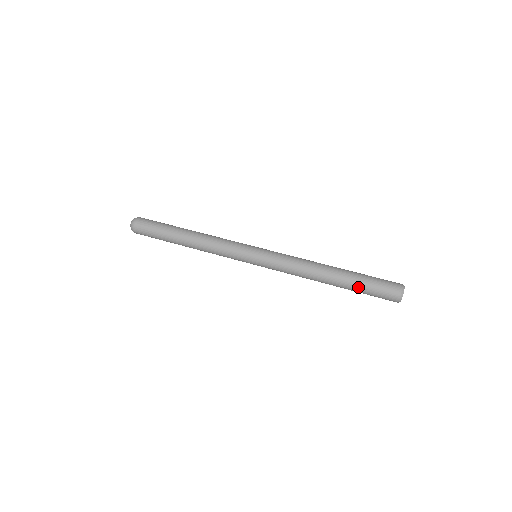
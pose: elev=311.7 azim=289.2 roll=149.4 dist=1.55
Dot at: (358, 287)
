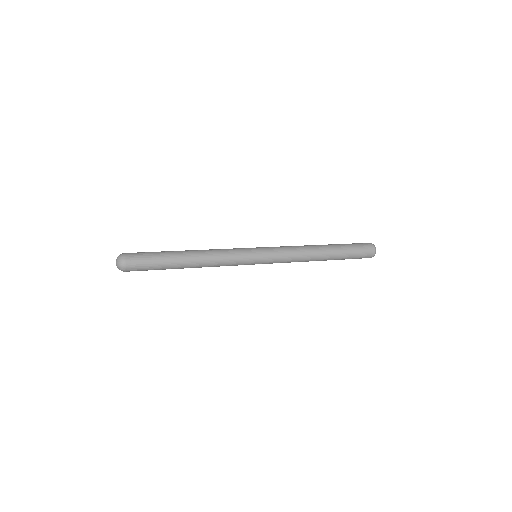
Dot at: (344, 246)
